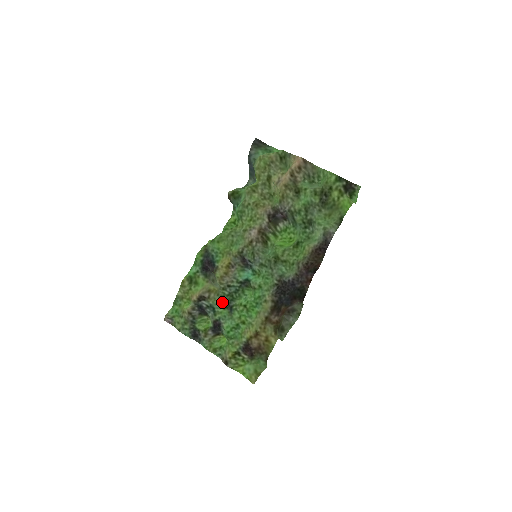
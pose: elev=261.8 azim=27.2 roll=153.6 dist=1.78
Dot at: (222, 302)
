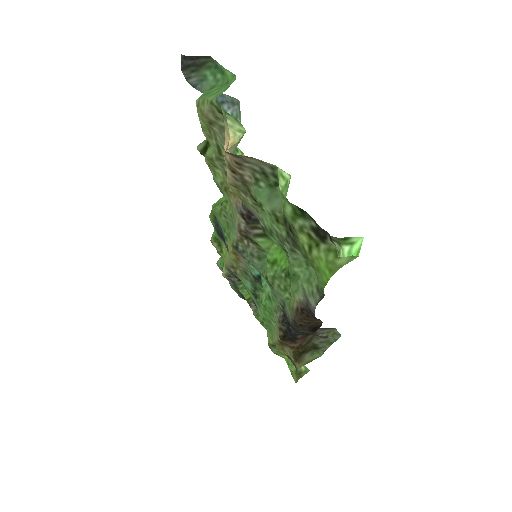
Dot at: (248, 286)
